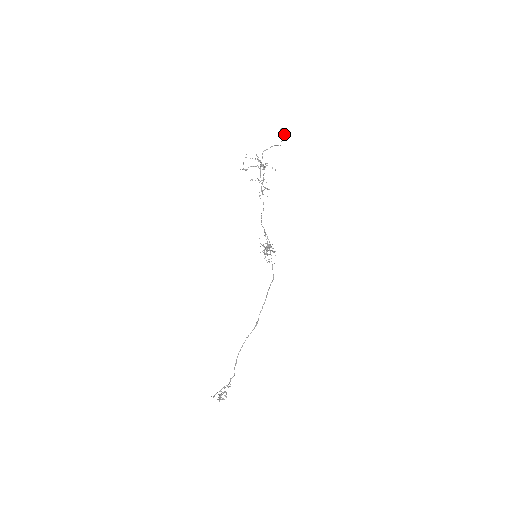
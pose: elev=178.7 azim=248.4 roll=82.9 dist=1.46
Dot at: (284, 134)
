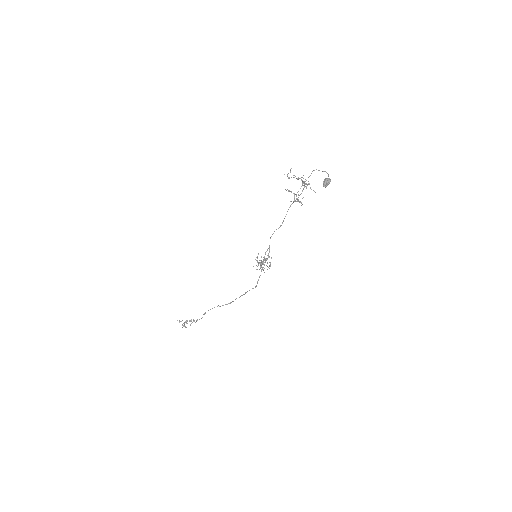
Dot at: (326, 186)
